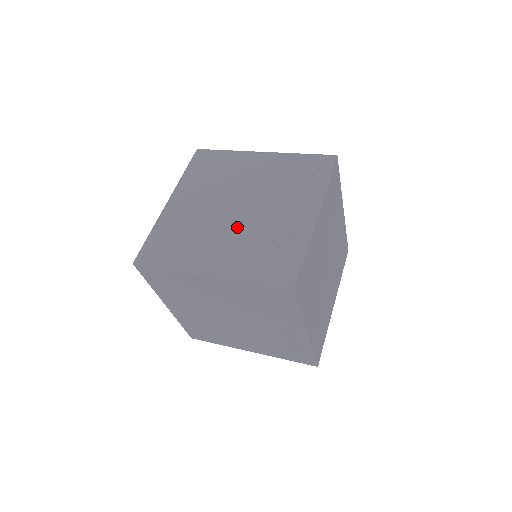
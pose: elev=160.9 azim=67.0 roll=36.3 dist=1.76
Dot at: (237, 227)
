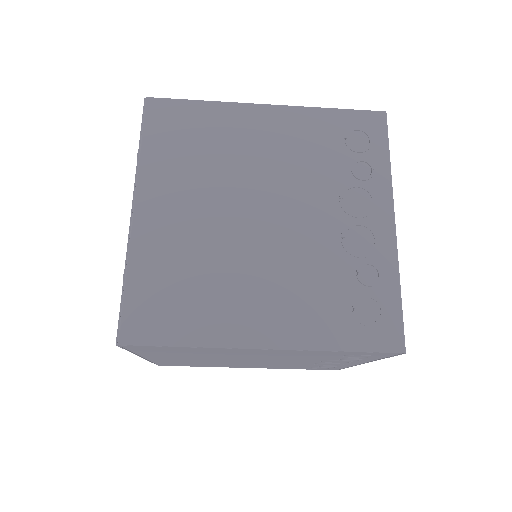
Dot at: occluded
